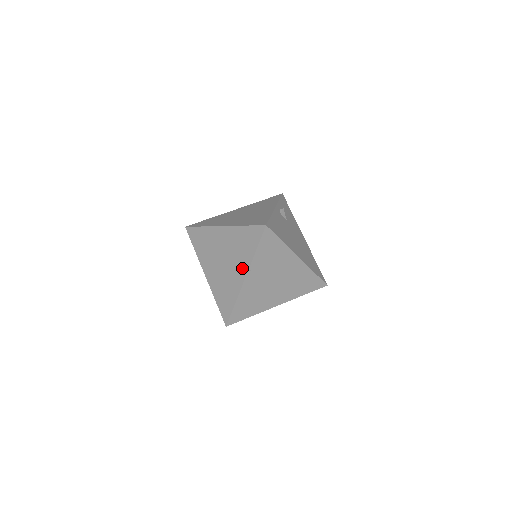
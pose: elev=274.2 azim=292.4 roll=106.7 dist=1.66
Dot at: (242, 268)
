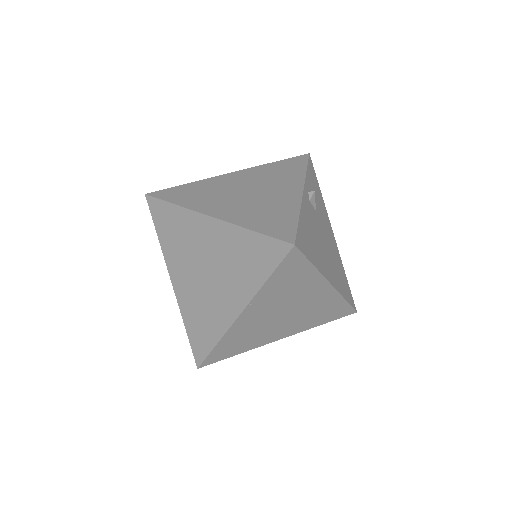
Dot at: (237, 297)
